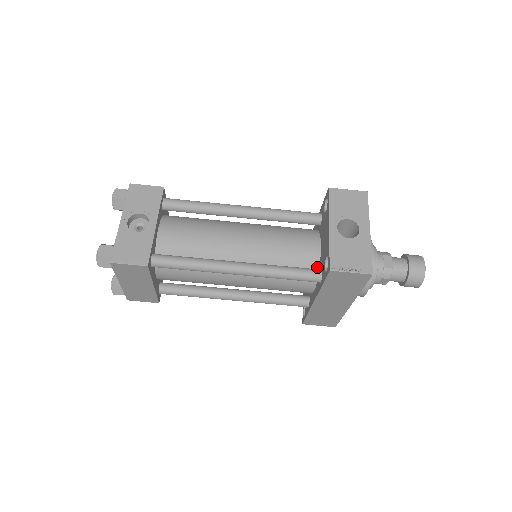
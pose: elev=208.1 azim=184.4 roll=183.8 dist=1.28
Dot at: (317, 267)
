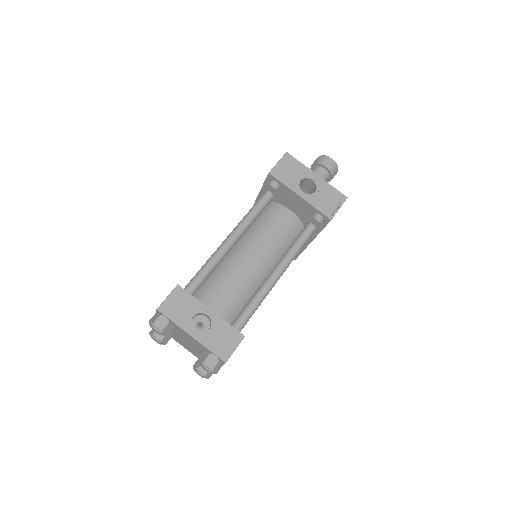
Dot at: (301, 224)
